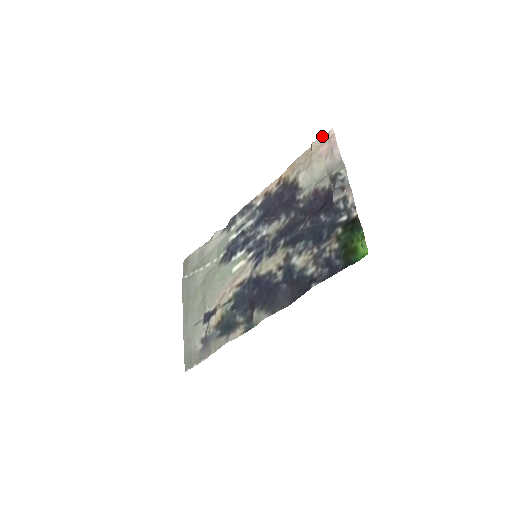
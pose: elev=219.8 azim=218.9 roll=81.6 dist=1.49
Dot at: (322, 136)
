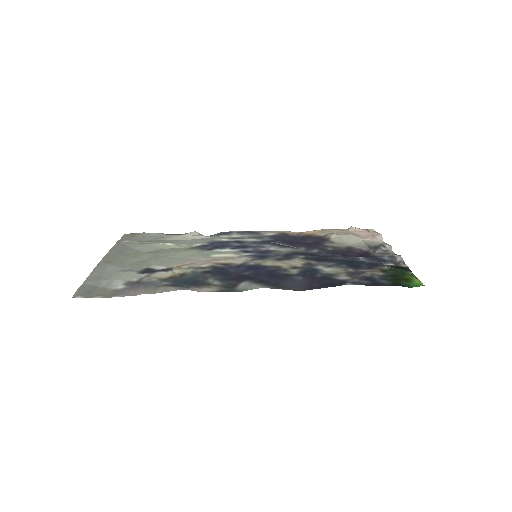
Dot at: occluded
